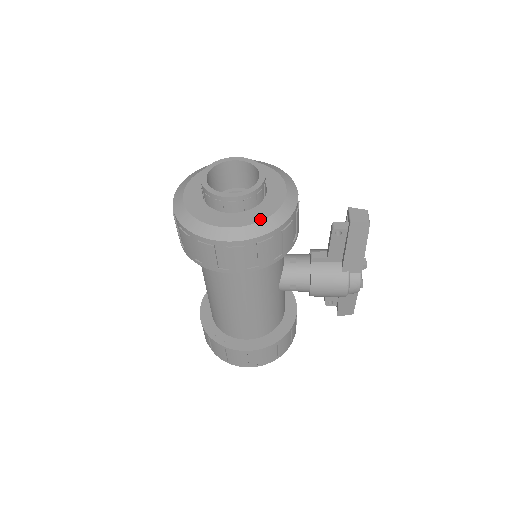
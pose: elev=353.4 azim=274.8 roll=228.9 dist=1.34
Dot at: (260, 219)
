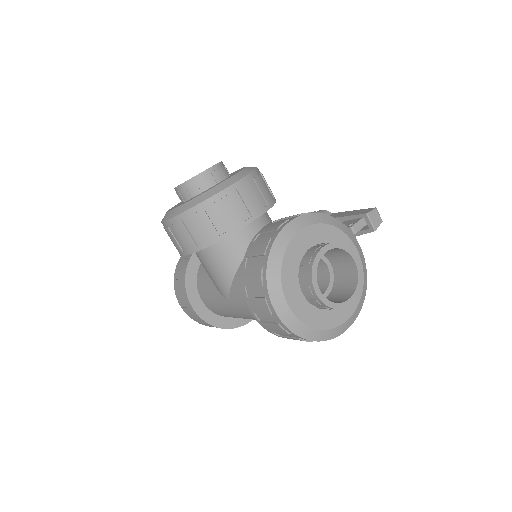
Dot at: (360, 295)
